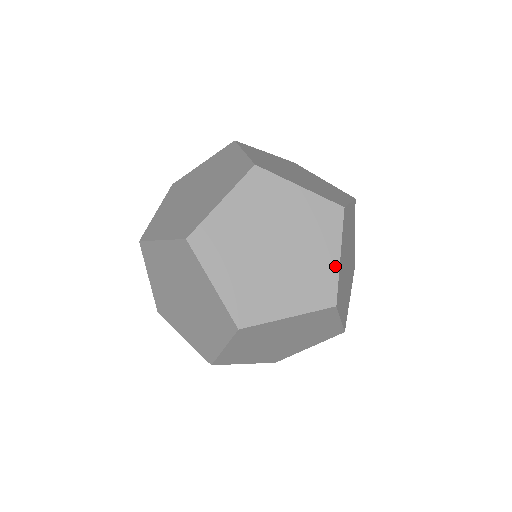
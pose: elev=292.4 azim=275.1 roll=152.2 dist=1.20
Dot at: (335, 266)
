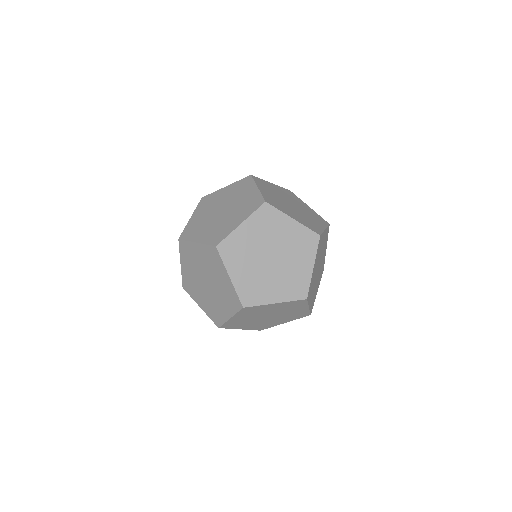
Dot at: (309, 273)
